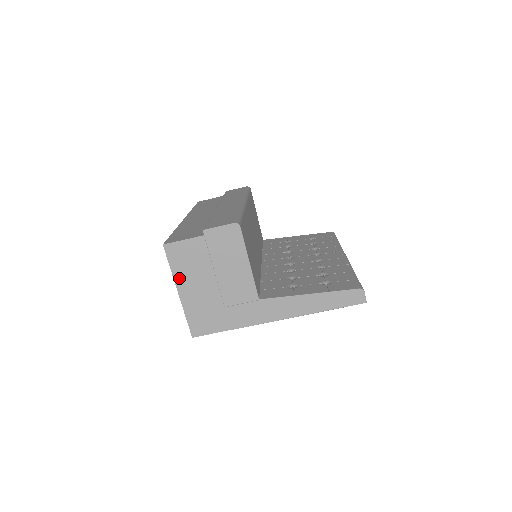
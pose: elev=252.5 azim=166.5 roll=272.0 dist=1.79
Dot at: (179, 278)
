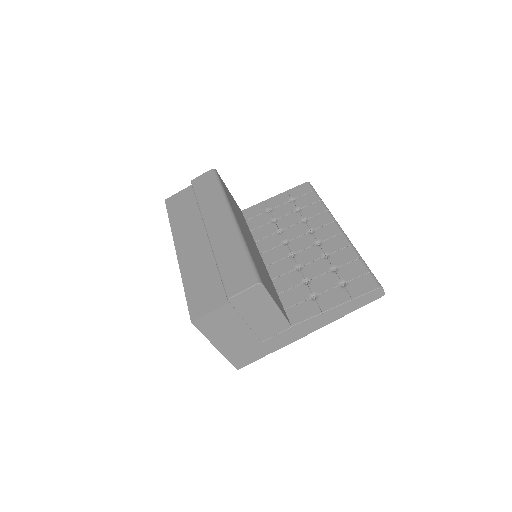
Dot at: (214, 339)
